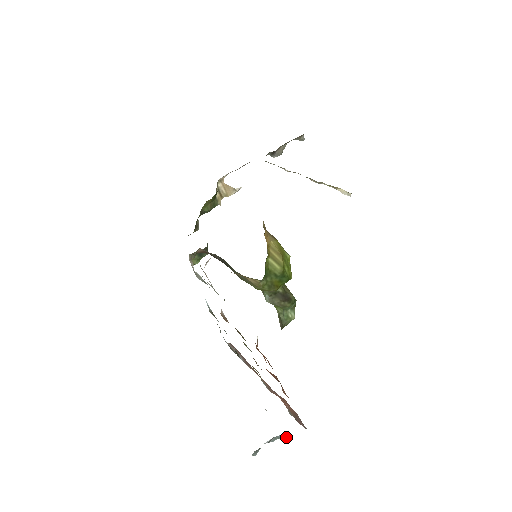
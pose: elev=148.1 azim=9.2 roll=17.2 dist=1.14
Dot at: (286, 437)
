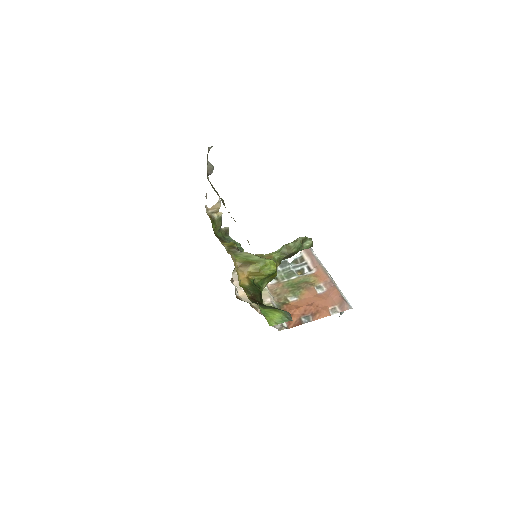
Dot at: occluded
